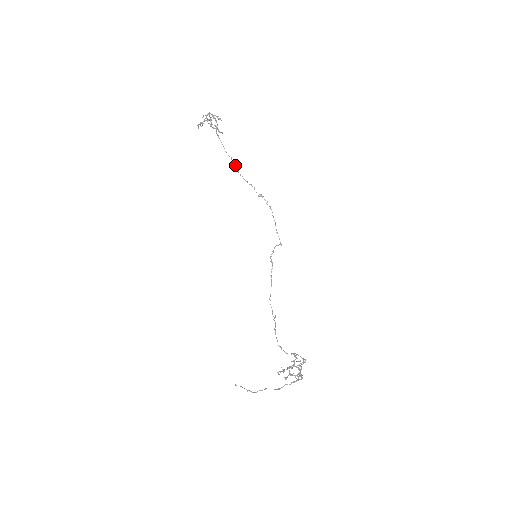
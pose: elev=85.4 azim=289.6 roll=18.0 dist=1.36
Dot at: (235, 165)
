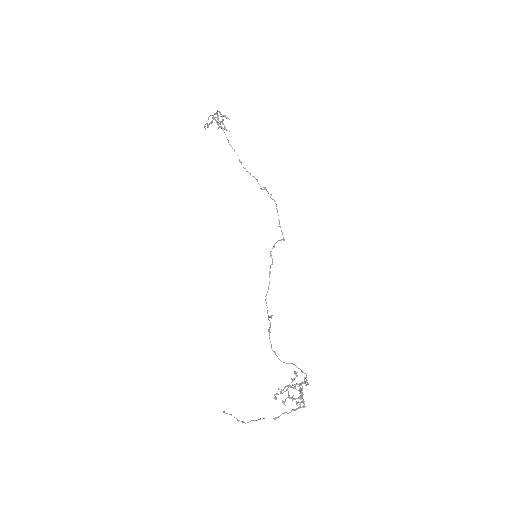
Dot at: occluded
